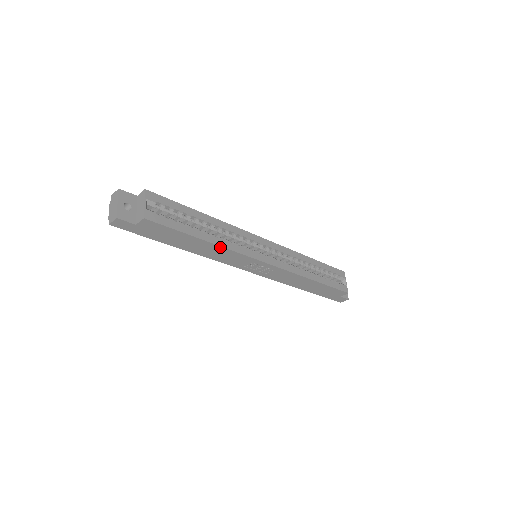
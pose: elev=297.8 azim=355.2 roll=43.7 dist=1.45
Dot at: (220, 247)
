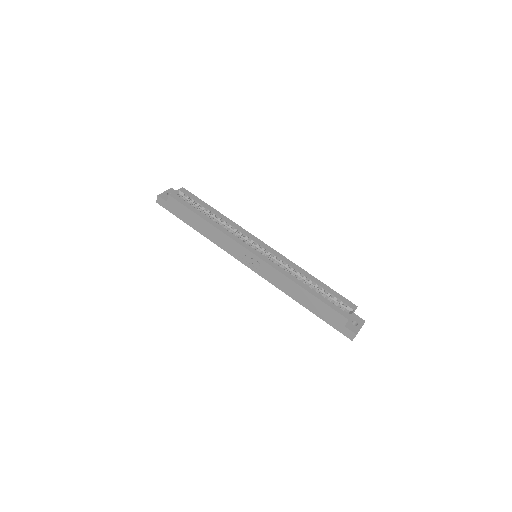
Dot at: (216, 229)
